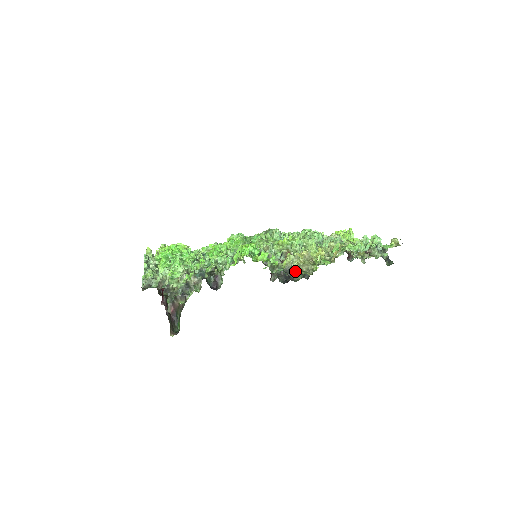
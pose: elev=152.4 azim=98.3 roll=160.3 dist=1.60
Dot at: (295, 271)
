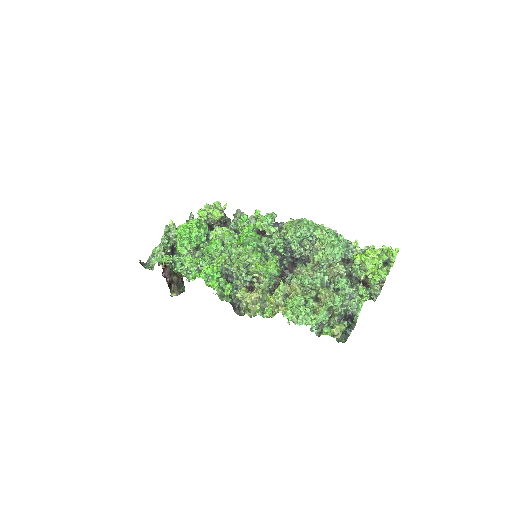
Dot at: (244, 305)
